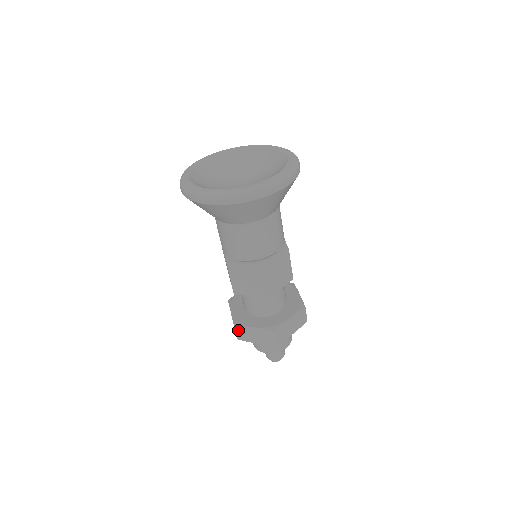
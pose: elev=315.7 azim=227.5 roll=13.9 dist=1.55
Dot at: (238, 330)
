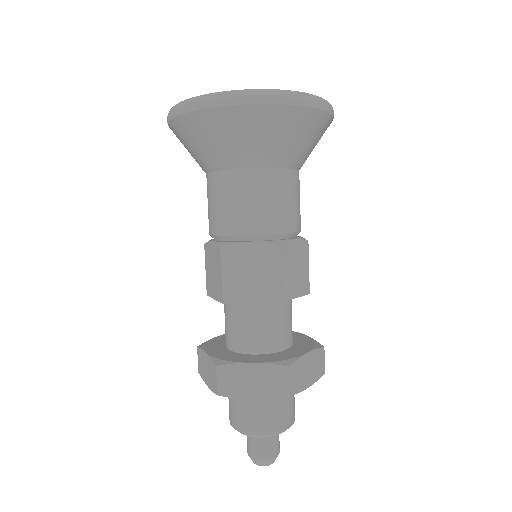
Dot at: (199, 354)
